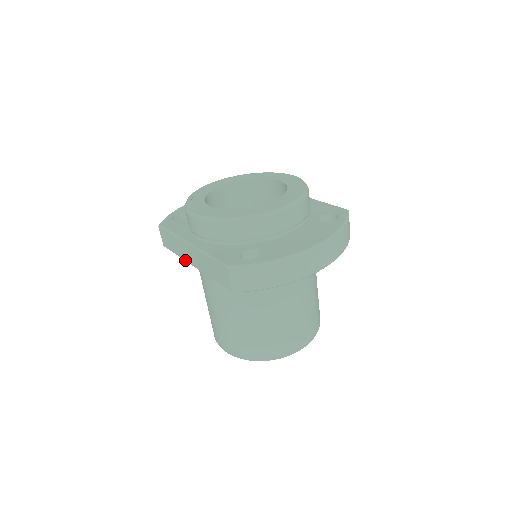
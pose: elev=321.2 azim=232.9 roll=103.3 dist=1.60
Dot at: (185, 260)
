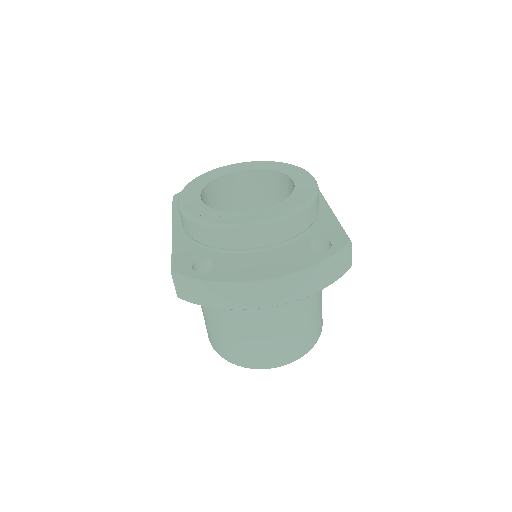
Dot at: occluded
